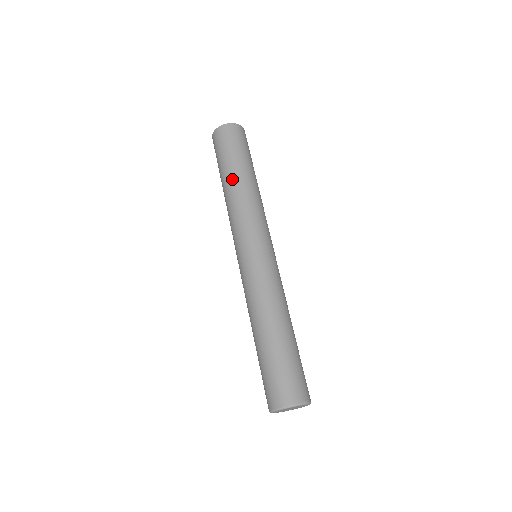
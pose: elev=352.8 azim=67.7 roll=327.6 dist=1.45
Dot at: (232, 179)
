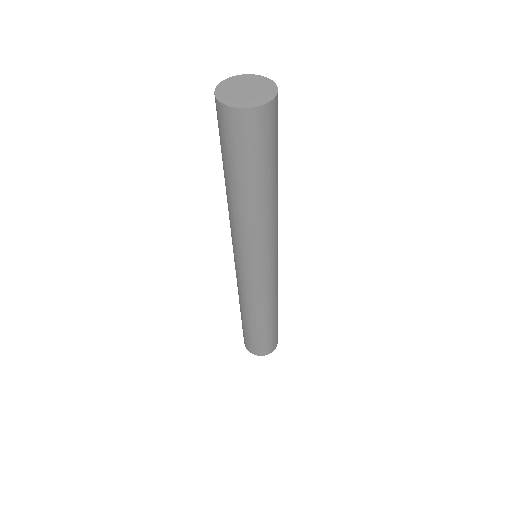
Dot at: (230, 193)
